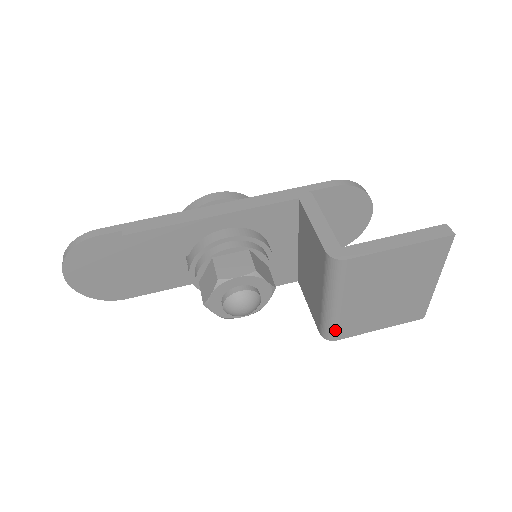
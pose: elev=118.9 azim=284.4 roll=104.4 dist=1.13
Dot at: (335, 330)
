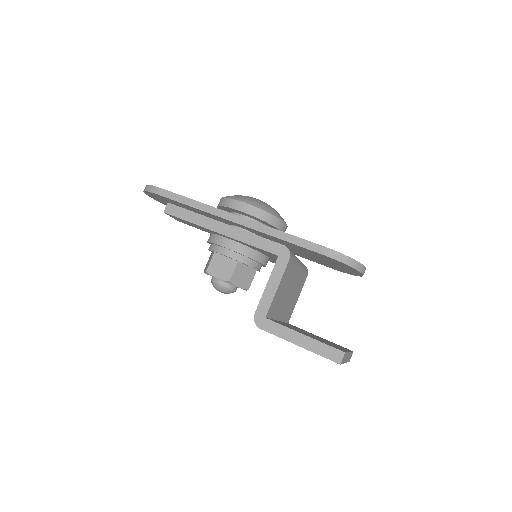
Dot at: occluded
